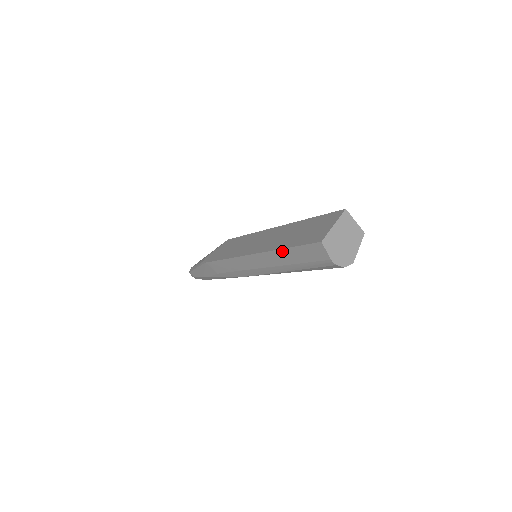
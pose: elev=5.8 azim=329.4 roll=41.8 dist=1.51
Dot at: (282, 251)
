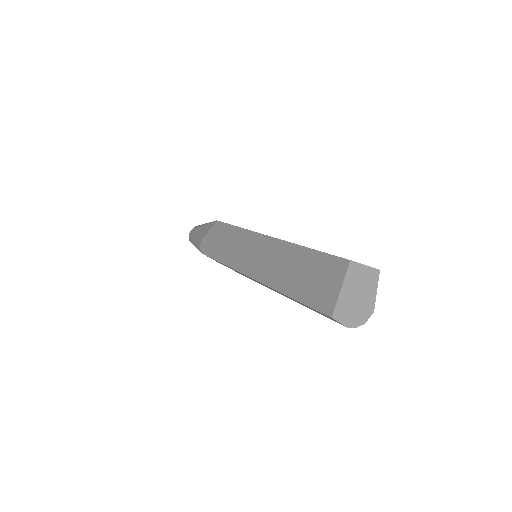
Dot at: occluded
